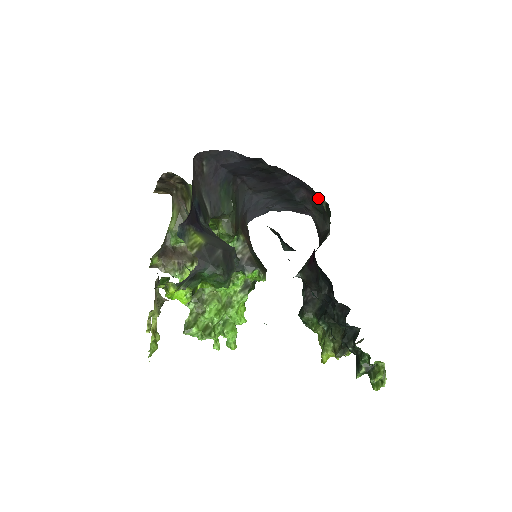
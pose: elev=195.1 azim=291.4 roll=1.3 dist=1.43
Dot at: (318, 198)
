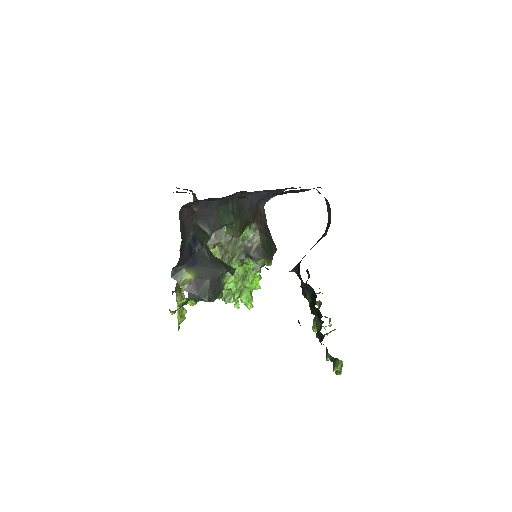
Dot at: occluded
